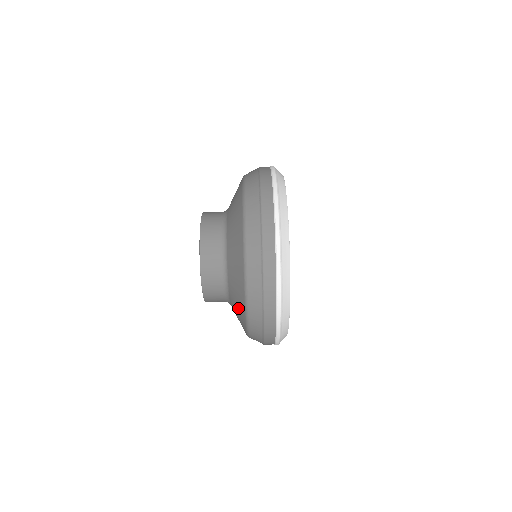
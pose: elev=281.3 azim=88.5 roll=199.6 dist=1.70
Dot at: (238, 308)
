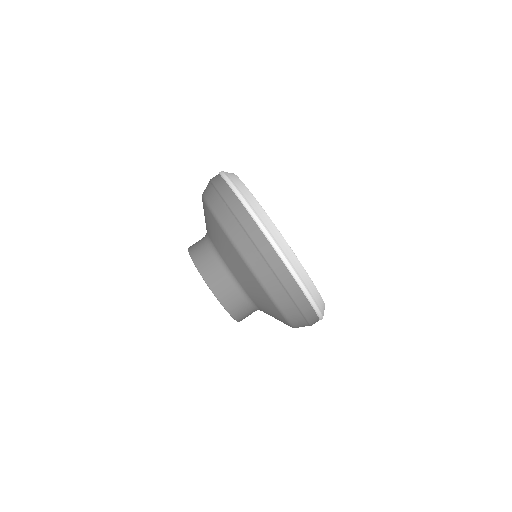
Dot at: (247, 279)
